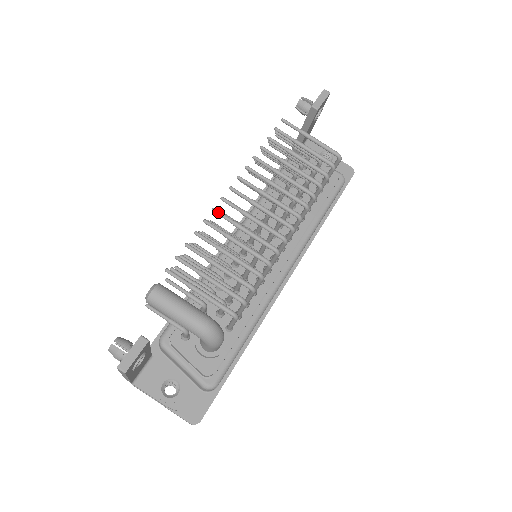
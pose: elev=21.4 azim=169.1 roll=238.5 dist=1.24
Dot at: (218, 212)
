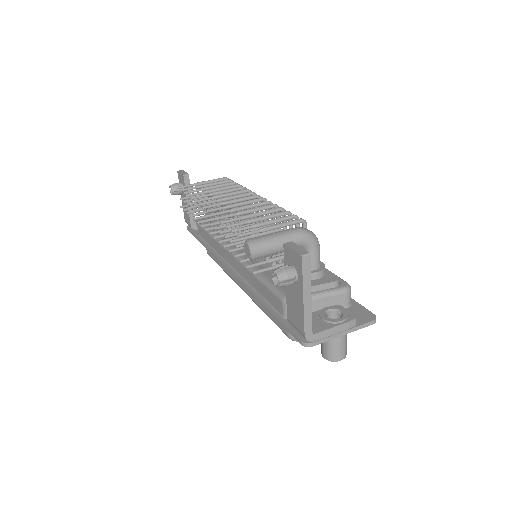
Dot at: (216, 213)
